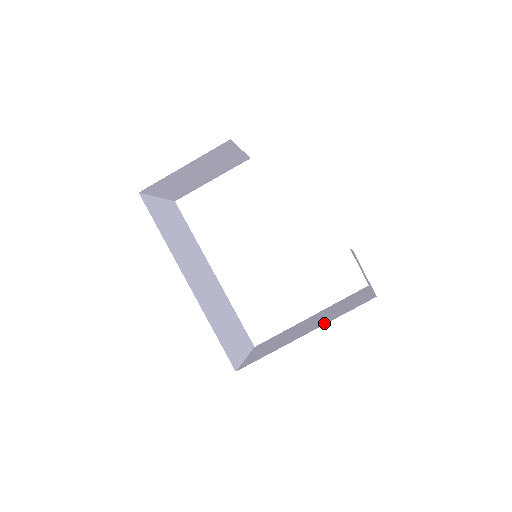
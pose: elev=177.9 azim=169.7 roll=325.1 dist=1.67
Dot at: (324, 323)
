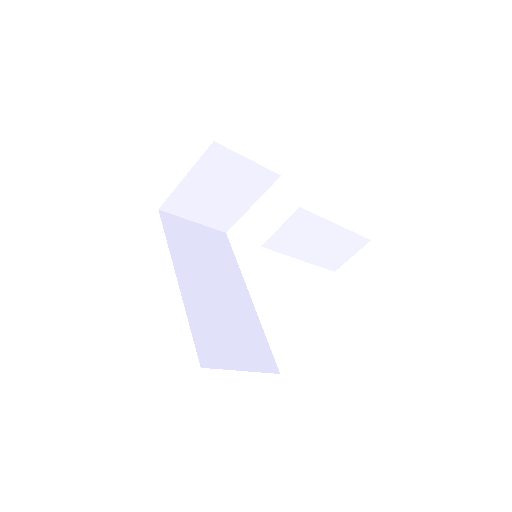
Dot at: occluded
